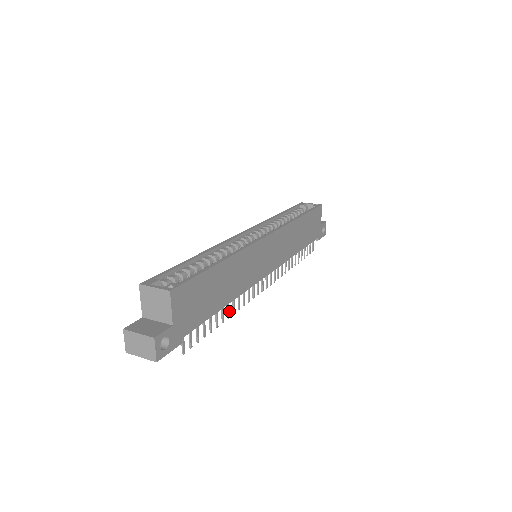
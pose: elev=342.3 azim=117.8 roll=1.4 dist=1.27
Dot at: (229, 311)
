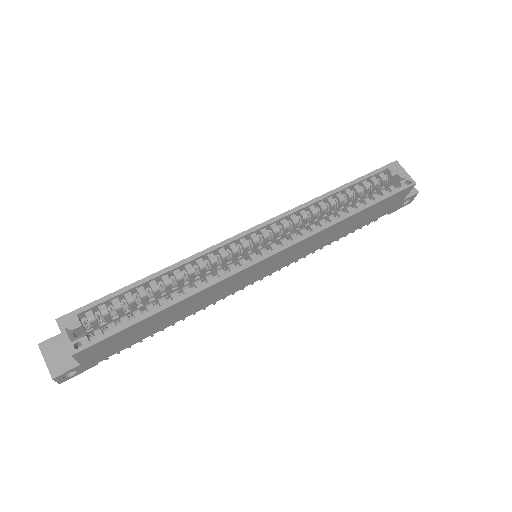
Dot at: occluded
